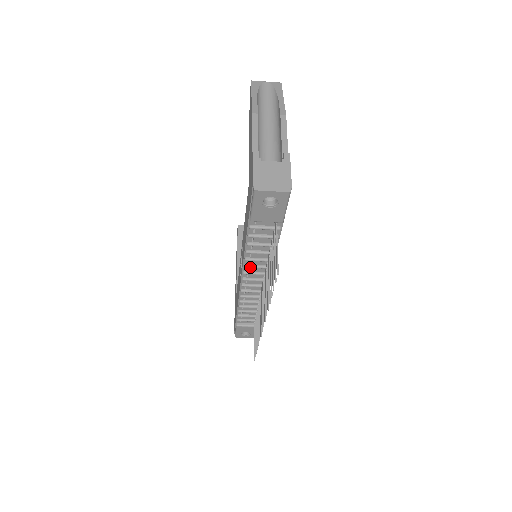
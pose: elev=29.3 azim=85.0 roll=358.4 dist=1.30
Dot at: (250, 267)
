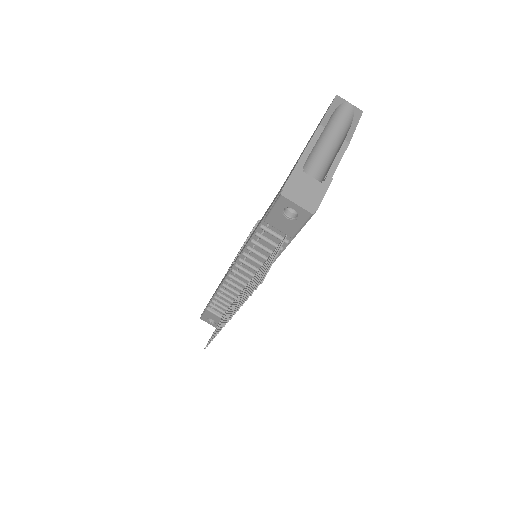
Dot at: (244, 263)
